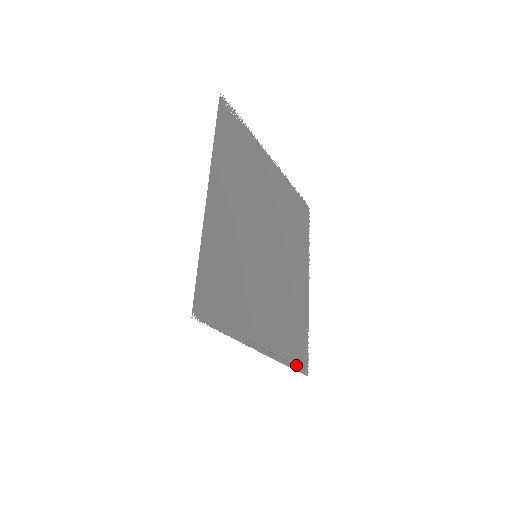
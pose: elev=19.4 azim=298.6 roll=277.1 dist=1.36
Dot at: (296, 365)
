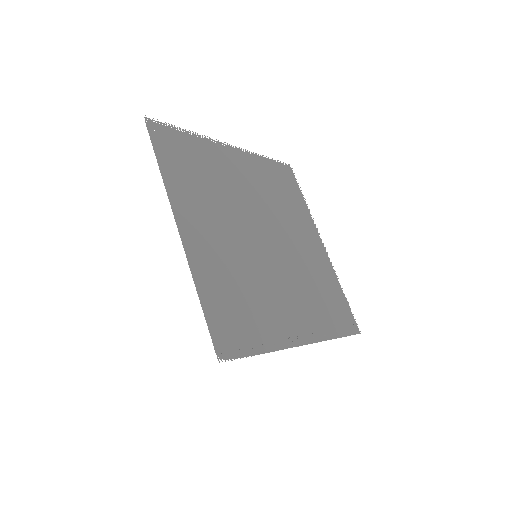
Dot at: (343, 332)
